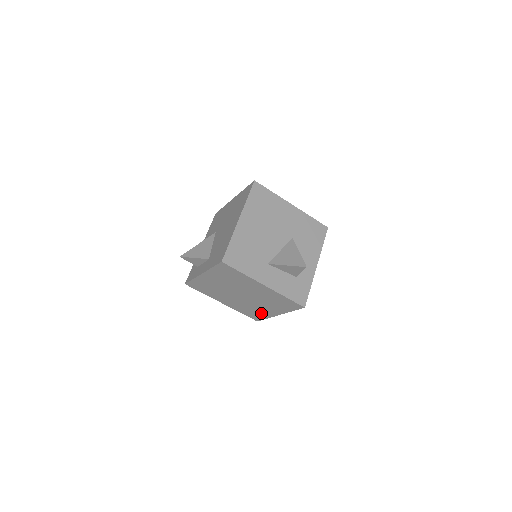
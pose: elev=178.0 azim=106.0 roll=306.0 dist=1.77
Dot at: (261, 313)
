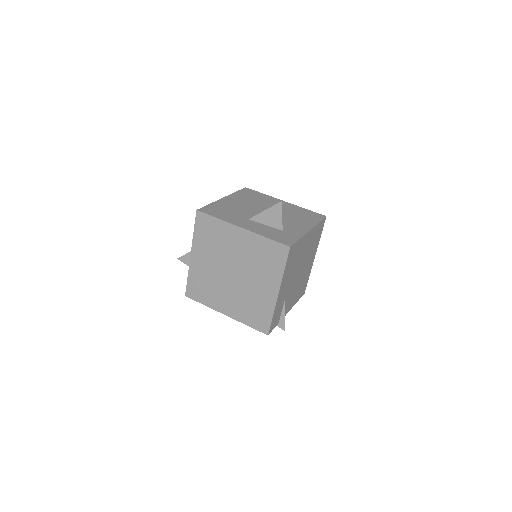
Dot at: (263, 306)
